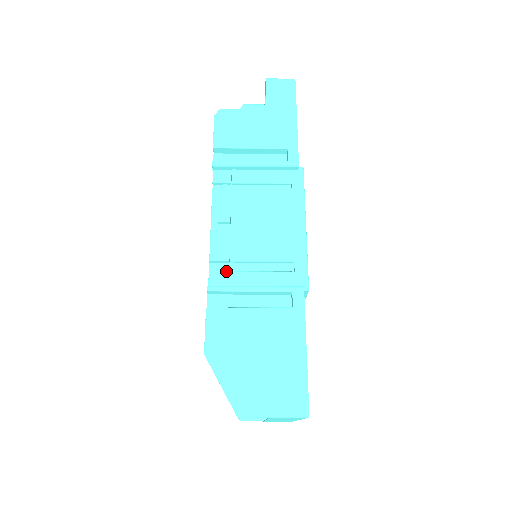
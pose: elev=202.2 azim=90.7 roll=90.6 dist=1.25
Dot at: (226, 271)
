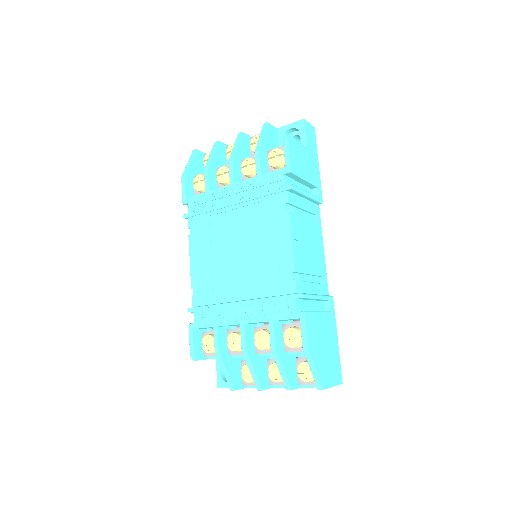
Dot at: (302, 281)
